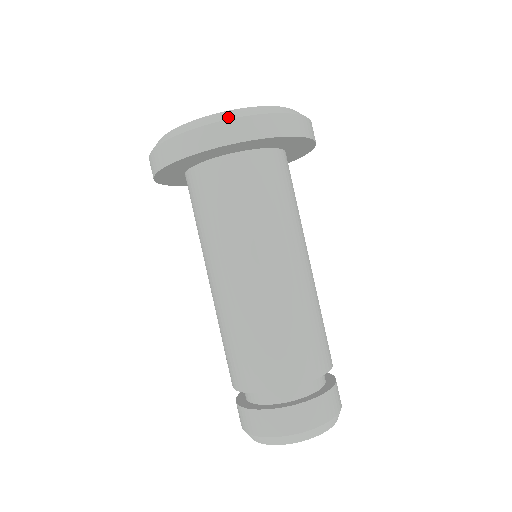
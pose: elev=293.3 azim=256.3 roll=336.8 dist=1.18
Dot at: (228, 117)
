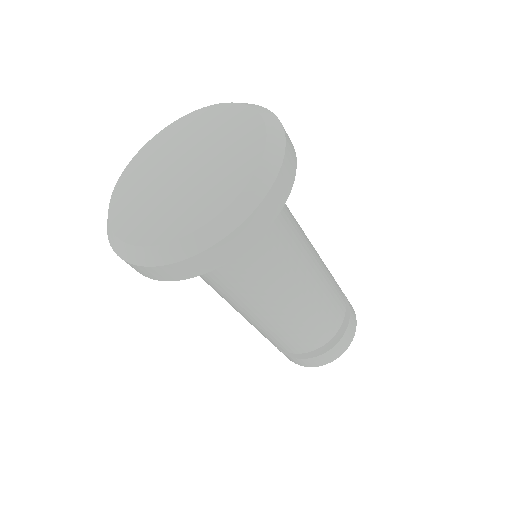
Dot at: (203, 246)
